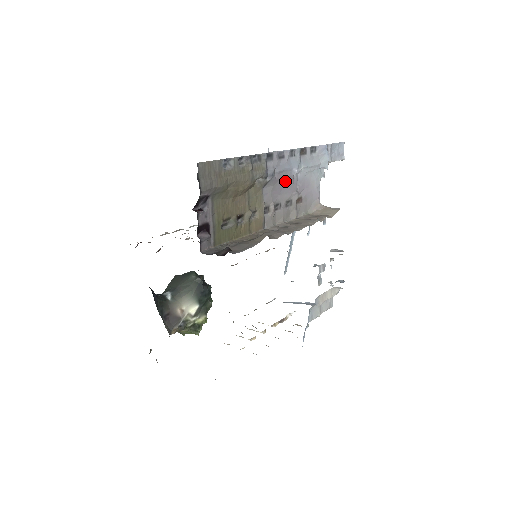
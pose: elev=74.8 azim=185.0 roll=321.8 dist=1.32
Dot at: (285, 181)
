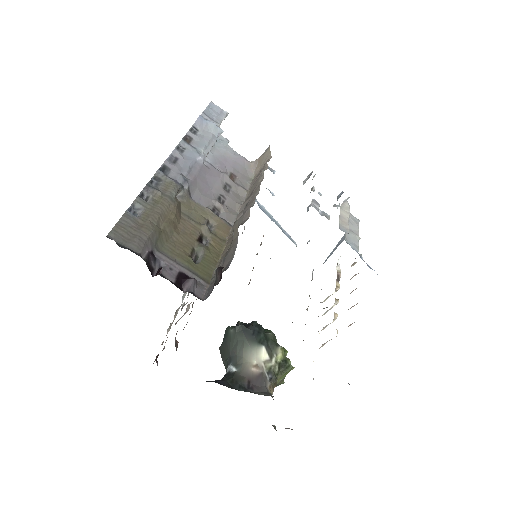
Dot at: (202, 175)
